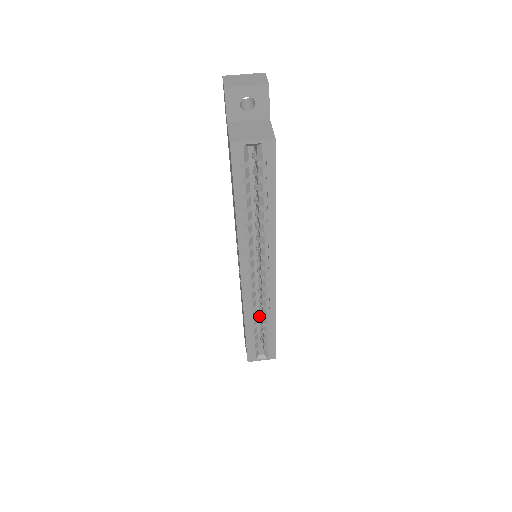
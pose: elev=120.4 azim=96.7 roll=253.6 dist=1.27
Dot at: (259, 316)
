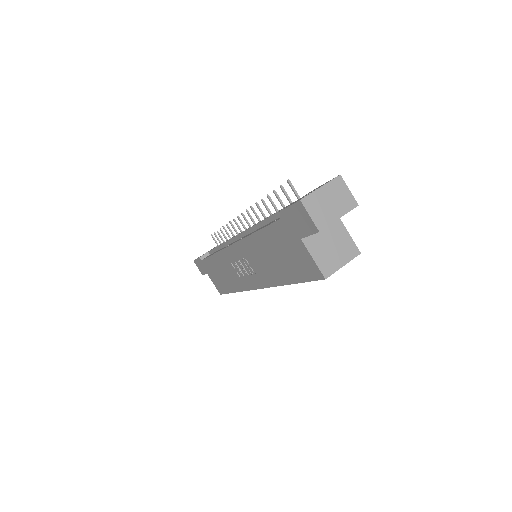
Dot at: occluded
